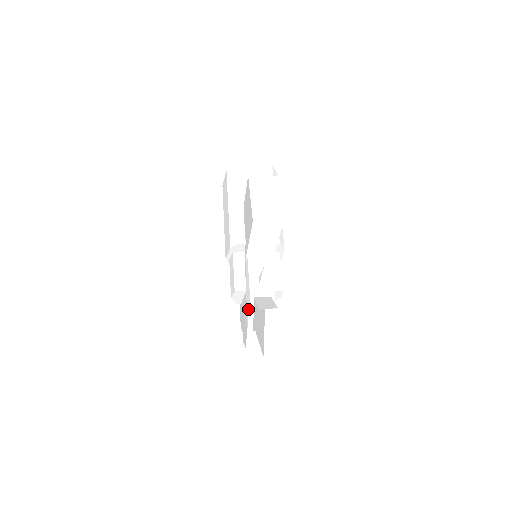
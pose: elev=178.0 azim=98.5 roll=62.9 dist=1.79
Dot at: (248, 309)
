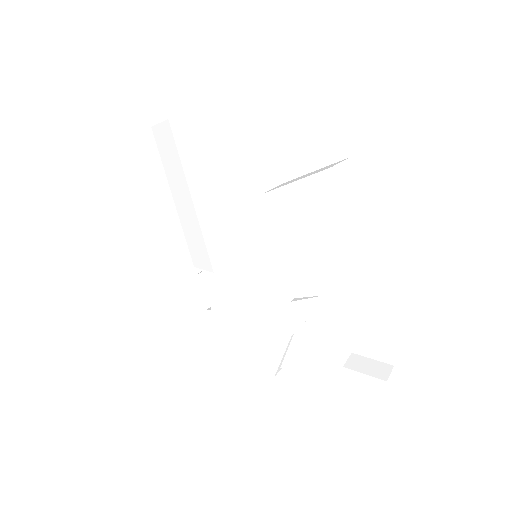
Dot at: (283, 348)
